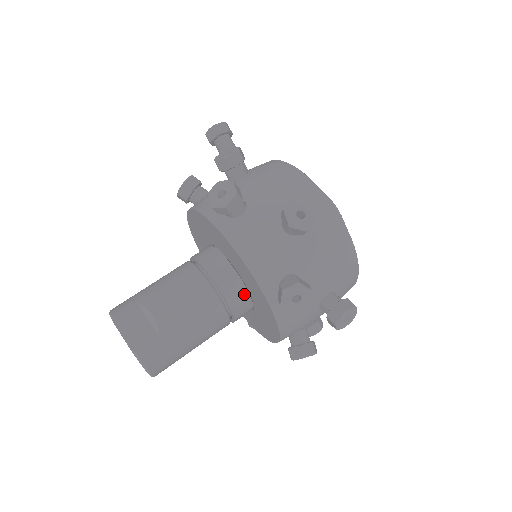
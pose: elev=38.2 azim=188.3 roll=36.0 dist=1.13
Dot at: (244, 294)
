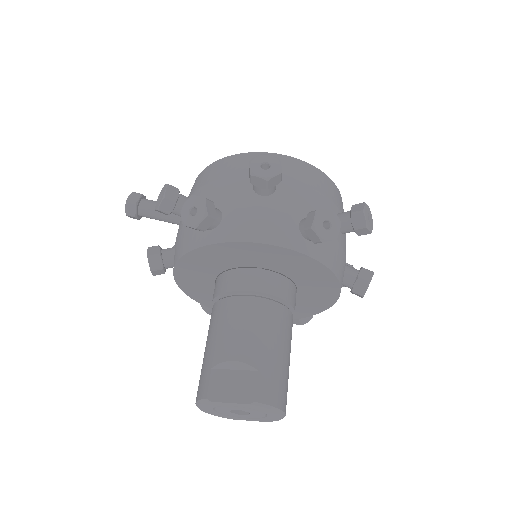
Dot at: (281, 280)
